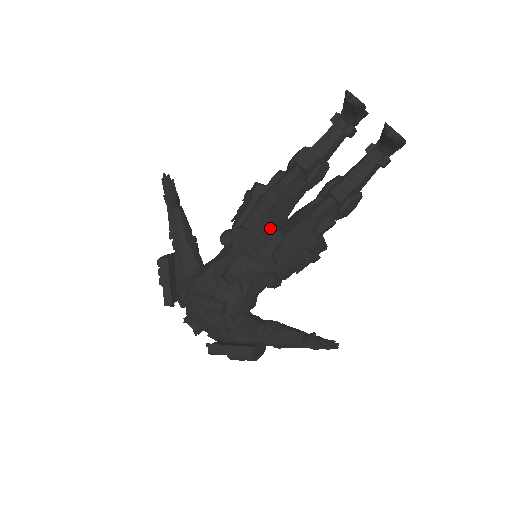
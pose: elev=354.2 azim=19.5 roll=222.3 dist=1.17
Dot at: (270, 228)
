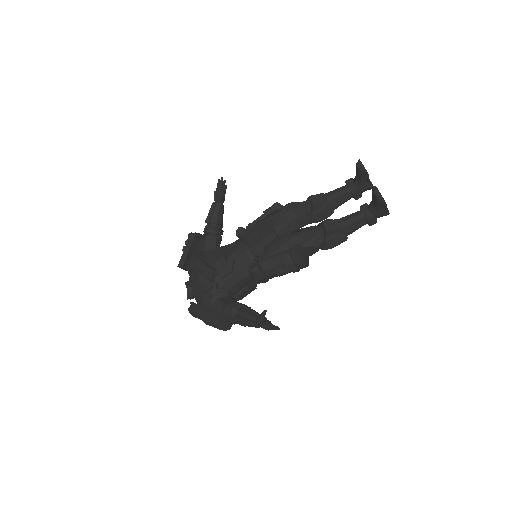
Dot at: (270, 228)
